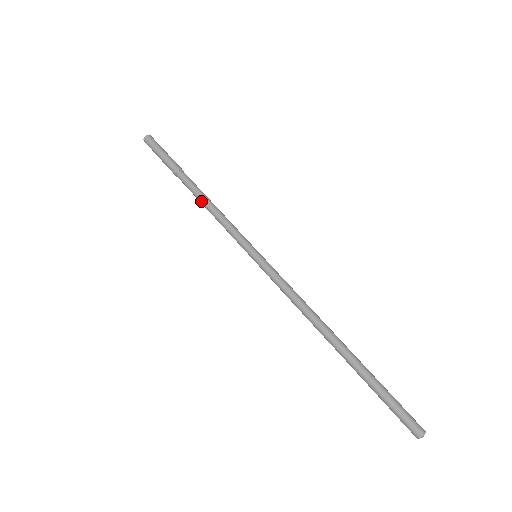
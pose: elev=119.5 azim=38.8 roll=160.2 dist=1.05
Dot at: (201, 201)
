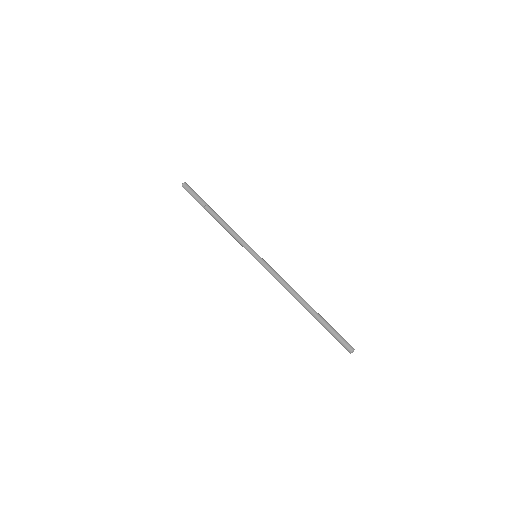
Dot at: (222, 222)
